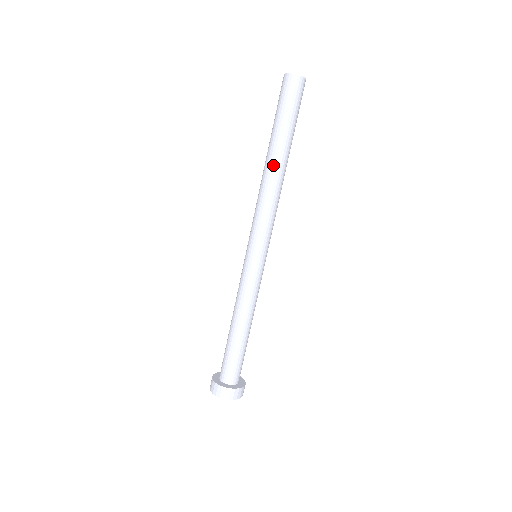
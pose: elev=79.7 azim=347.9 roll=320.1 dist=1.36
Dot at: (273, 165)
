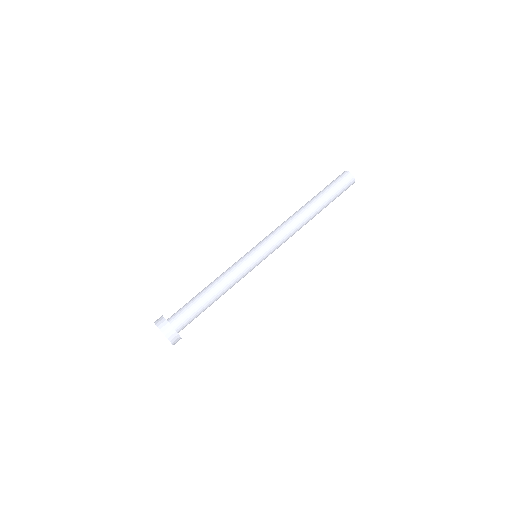
Dot at: (302, 207)
